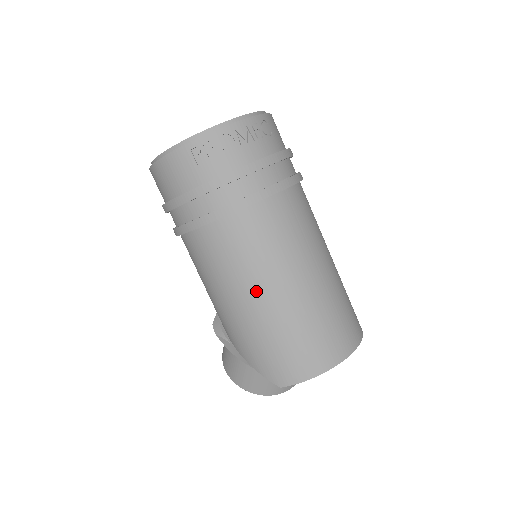
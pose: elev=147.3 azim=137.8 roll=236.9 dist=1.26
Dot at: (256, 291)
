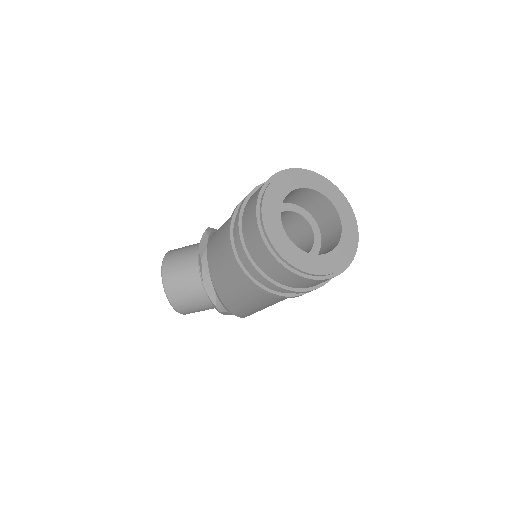
Dot at: occluded
